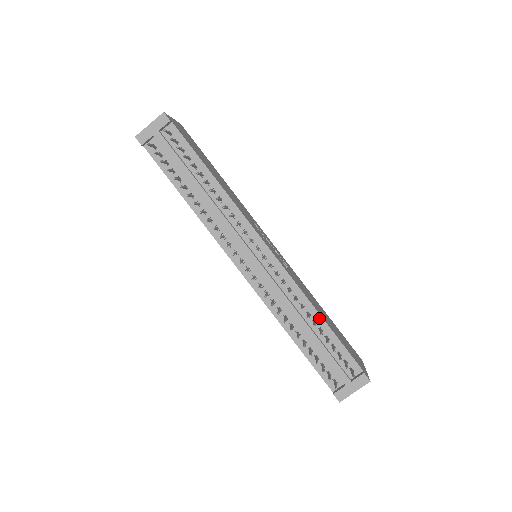
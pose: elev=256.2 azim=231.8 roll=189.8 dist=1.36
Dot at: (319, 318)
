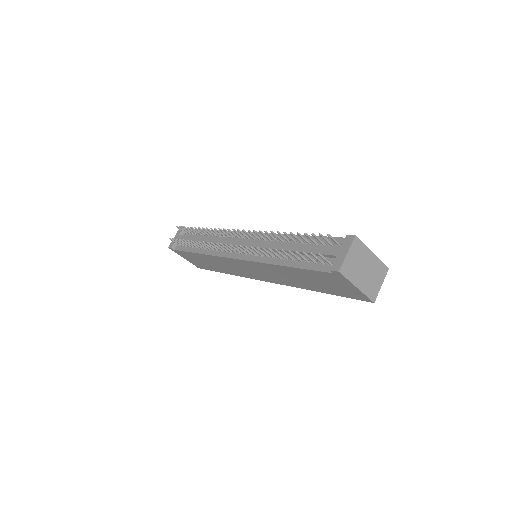
Dot at: occluded
